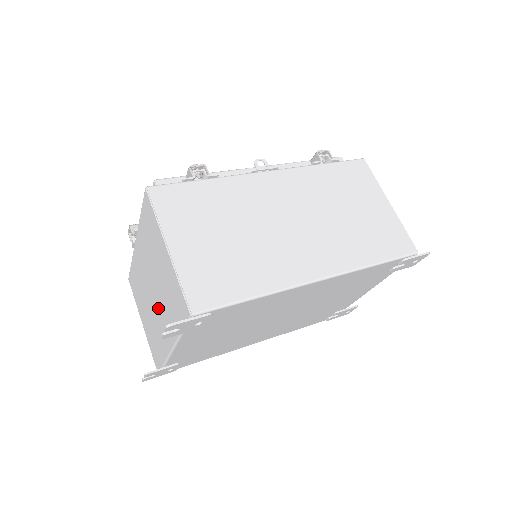
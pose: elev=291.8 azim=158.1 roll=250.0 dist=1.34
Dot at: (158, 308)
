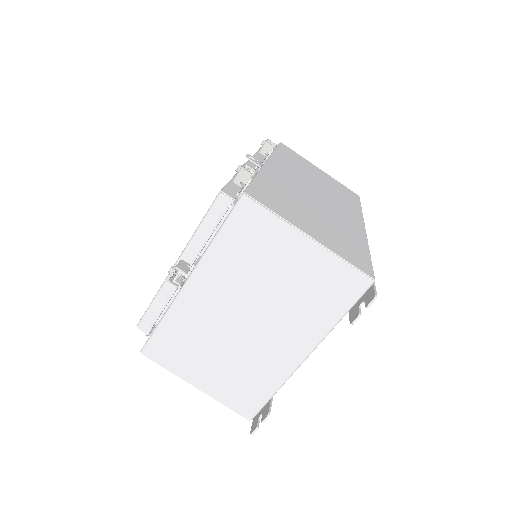
Dot at: (267, 329)
